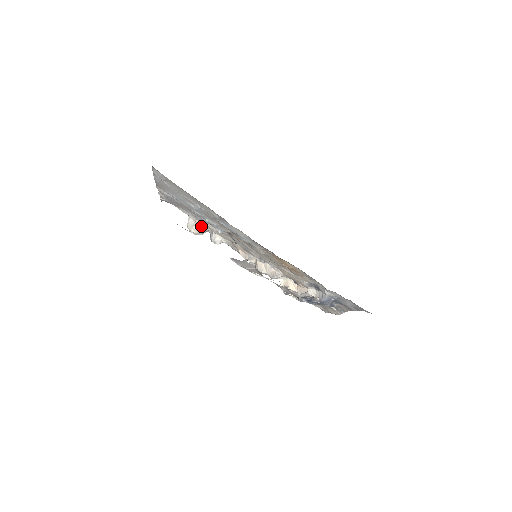
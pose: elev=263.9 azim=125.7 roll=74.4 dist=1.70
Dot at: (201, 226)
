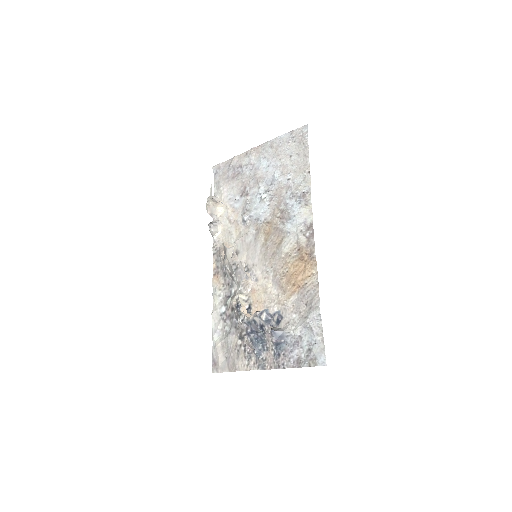
Dot at: (219, 208)
